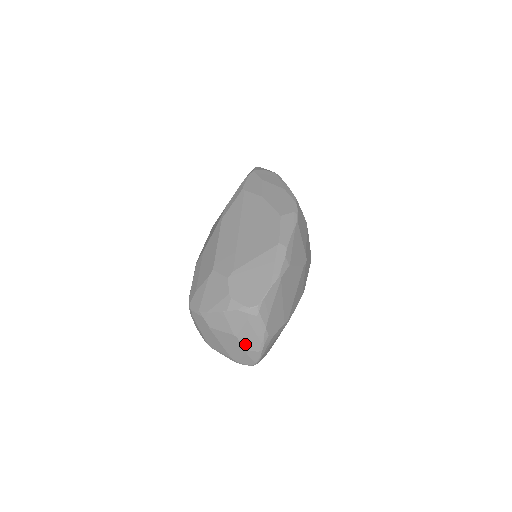
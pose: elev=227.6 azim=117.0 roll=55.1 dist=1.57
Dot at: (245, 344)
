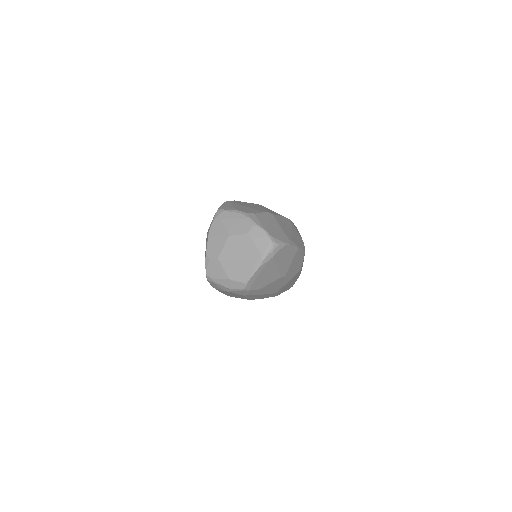
Dot at: (240, 233)
